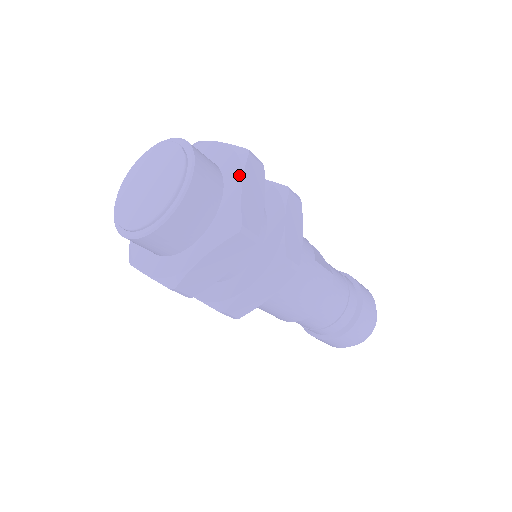
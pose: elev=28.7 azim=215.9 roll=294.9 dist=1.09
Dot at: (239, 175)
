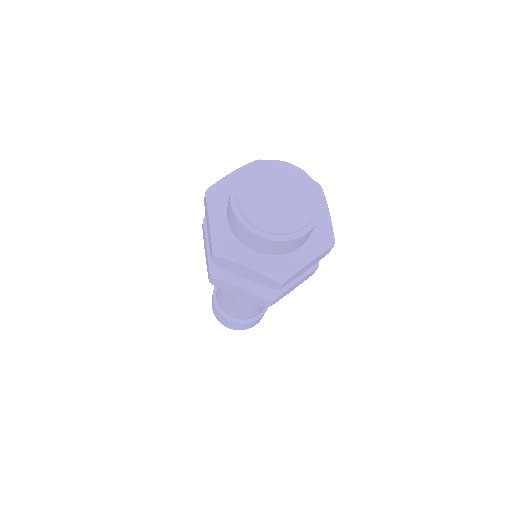
Dot at: (324, 203)
